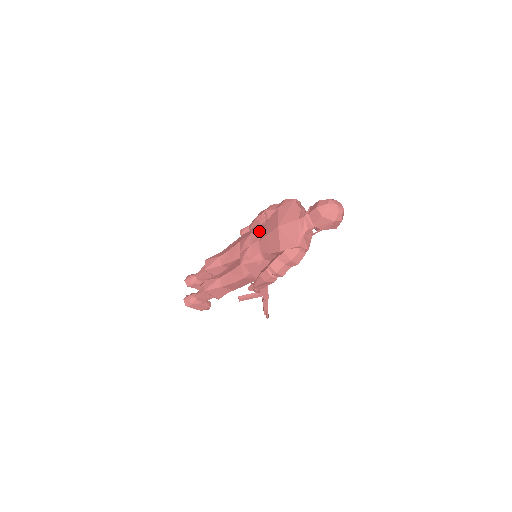
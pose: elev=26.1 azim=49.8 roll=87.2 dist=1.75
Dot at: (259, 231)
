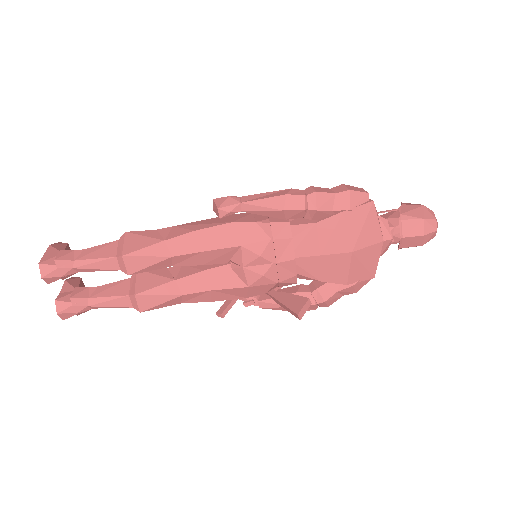
Dot at: (293, 238)
